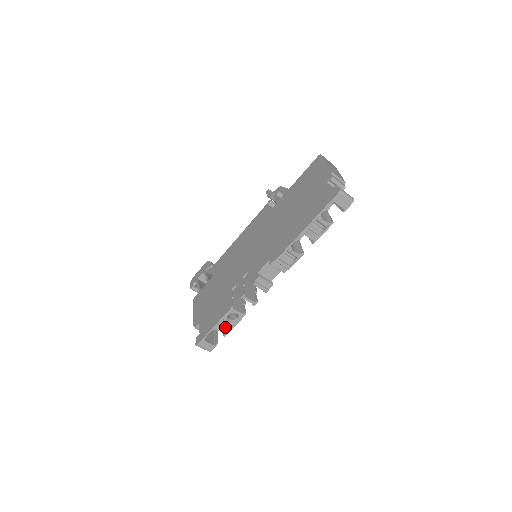
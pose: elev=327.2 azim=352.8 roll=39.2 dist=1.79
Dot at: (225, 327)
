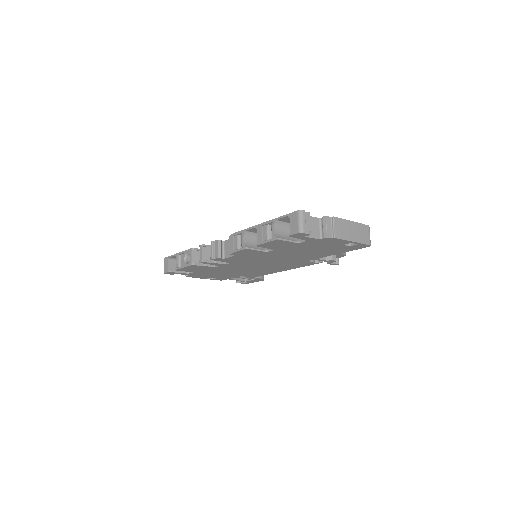
Dot at: occluded
